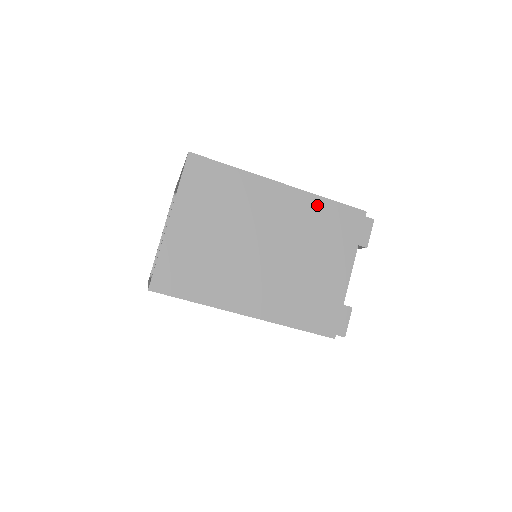
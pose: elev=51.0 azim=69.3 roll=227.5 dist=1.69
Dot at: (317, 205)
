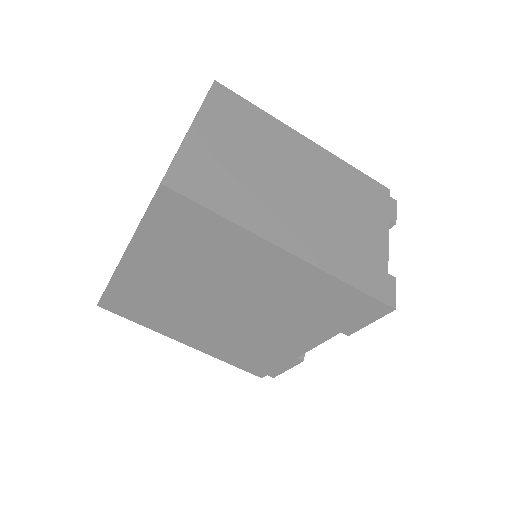
Dot at: (343, 168)
